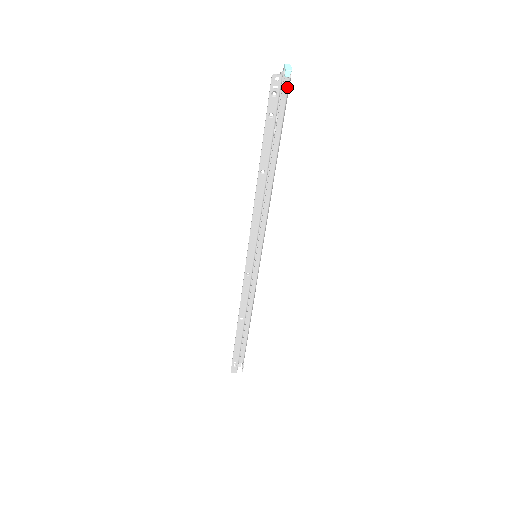
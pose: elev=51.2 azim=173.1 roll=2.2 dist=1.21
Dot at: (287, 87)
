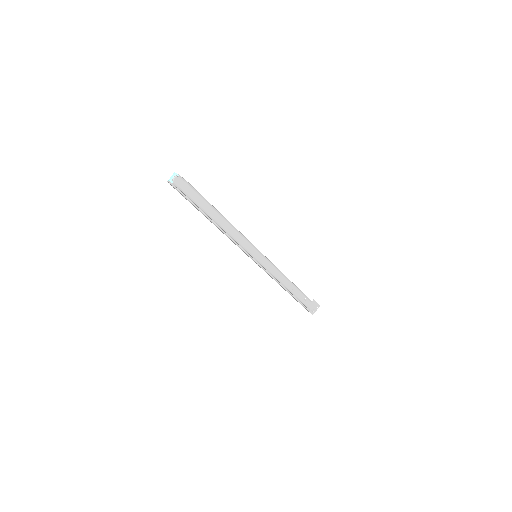
Dot at: (176, 187)
